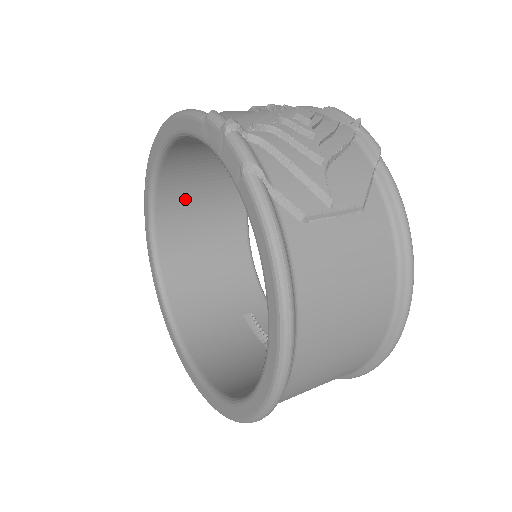
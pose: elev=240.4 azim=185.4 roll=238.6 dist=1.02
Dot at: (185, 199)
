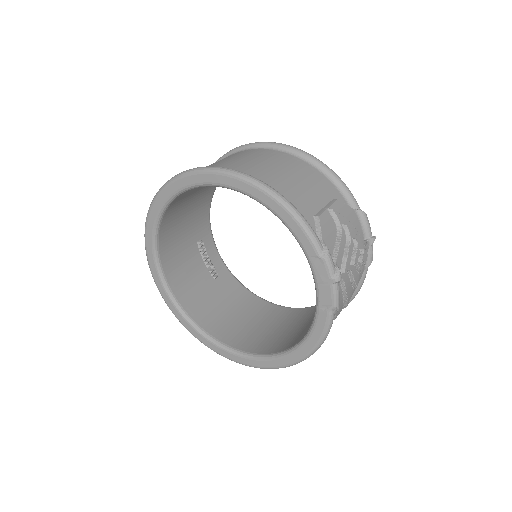
Dot at: occluded
